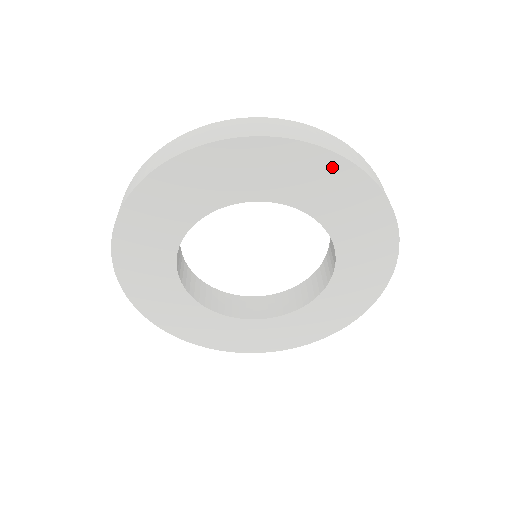
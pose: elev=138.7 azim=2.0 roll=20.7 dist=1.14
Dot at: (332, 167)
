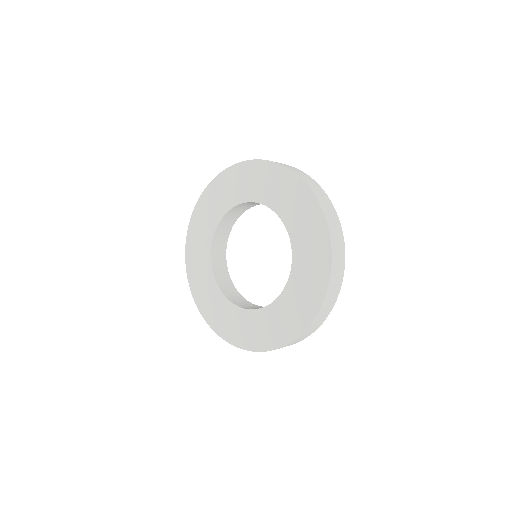
Dot at: (299, 188)
